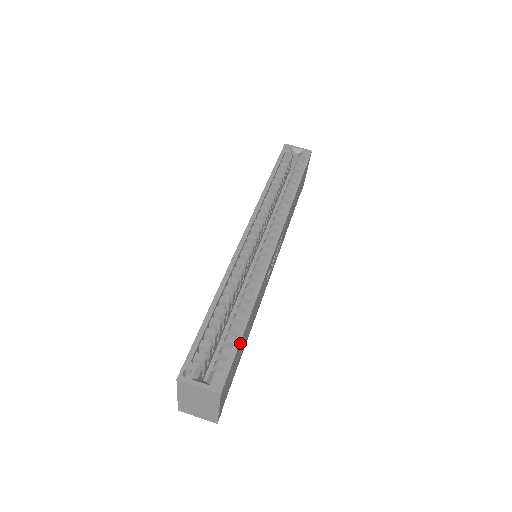
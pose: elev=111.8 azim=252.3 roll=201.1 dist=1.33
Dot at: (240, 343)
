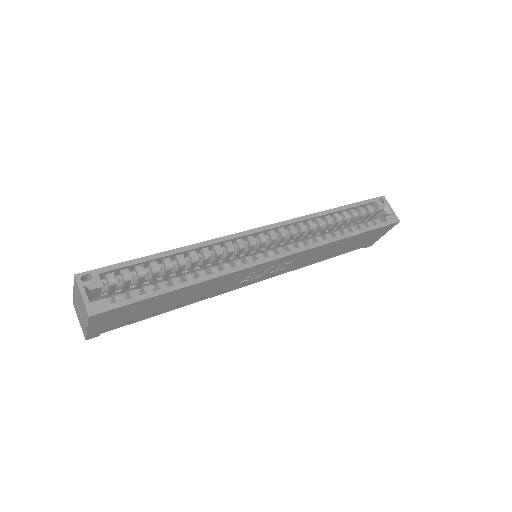
Dot at: (151, 299)
